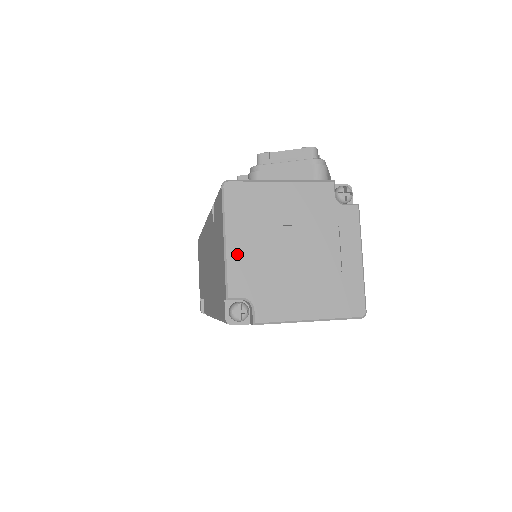
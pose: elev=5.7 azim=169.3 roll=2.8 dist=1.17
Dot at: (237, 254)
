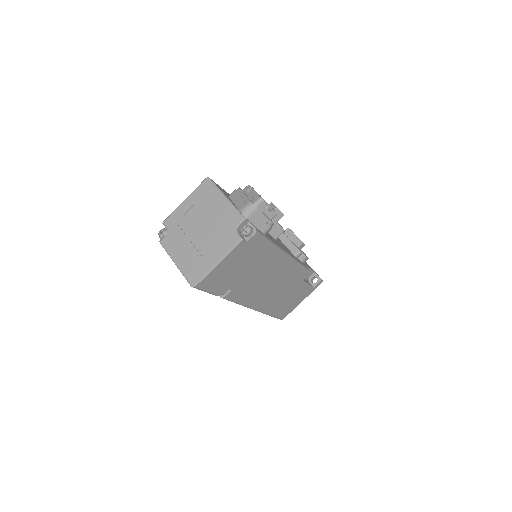
Dot at: (182, 209)
